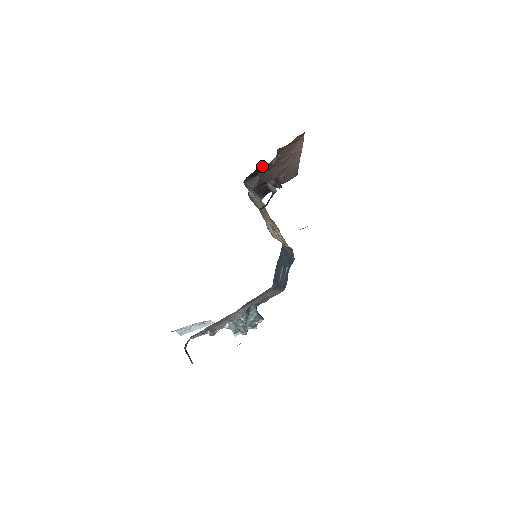
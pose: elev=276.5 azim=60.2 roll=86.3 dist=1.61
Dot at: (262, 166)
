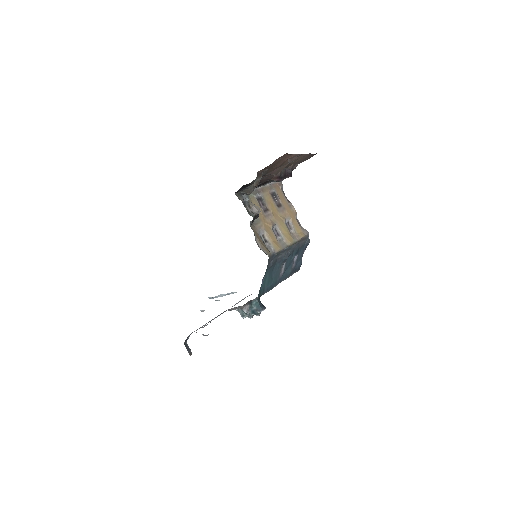
Dot at: occluded
